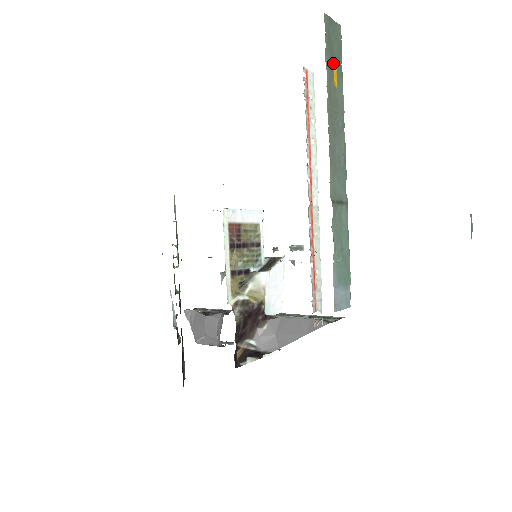
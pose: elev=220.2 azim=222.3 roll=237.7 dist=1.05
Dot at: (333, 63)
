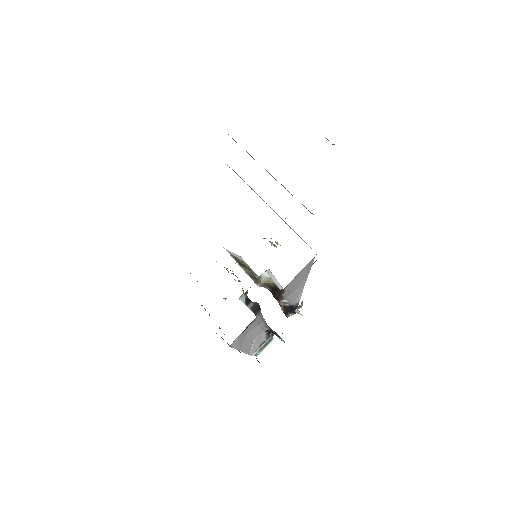
Dot at: occluded
